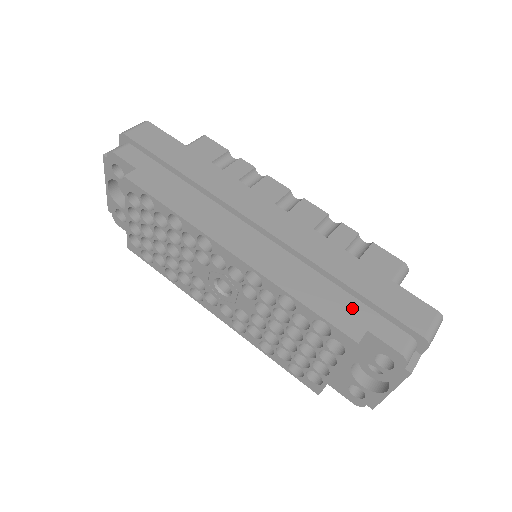
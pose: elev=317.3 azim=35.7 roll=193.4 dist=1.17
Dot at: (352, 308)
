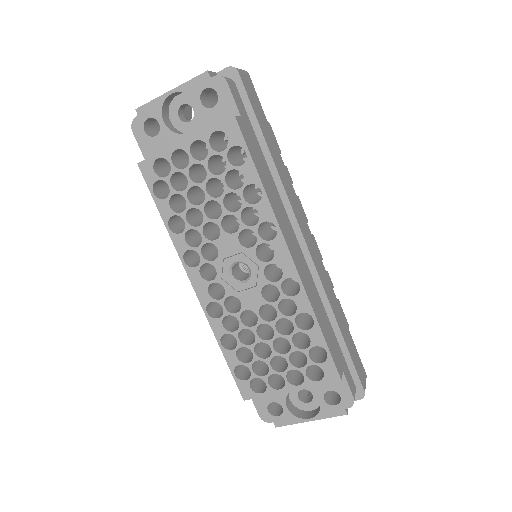
Dot at: (337, 348)
